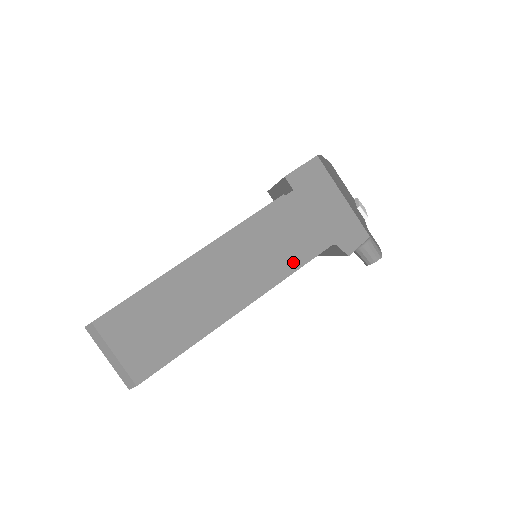
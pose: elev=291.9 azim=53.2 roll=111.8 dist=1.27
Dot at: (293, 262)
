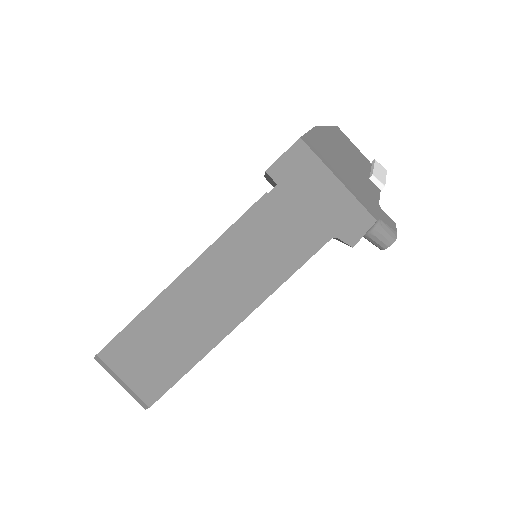
Dot at: (288, 265)
